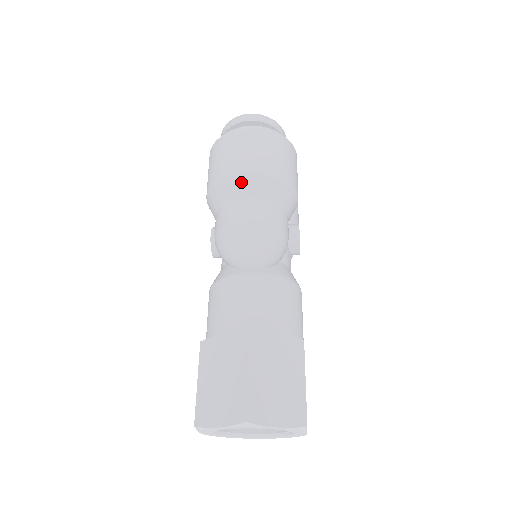
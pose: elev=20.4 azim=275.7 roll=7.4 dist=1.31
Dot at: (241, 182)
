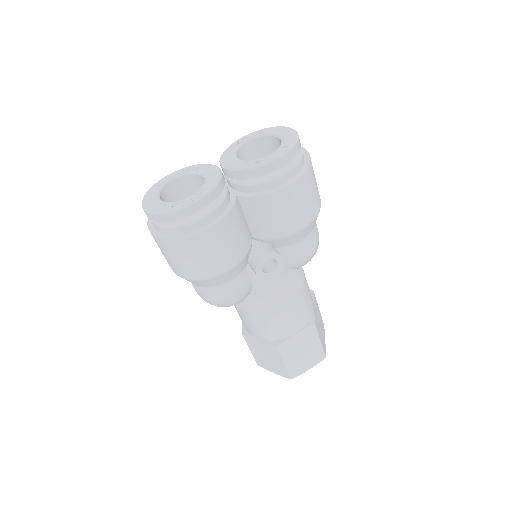
Dot at: occluded
